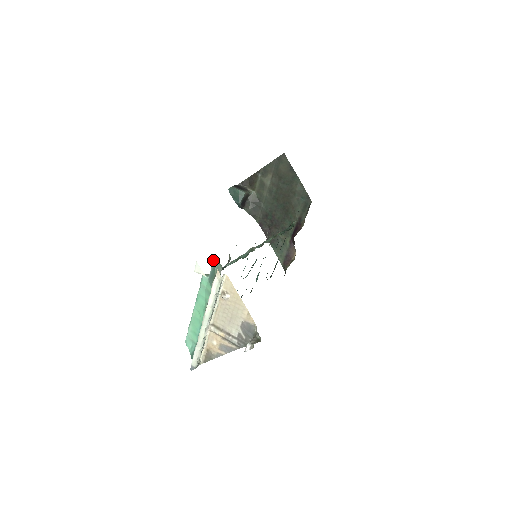
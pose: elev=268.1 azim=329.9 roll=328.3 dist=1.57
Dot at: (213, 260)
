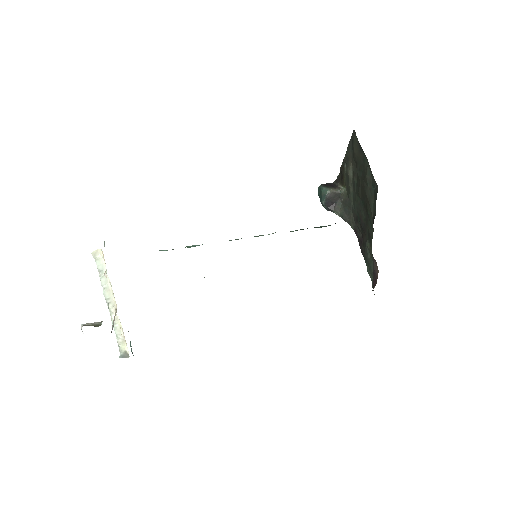
Dot at: occluded
